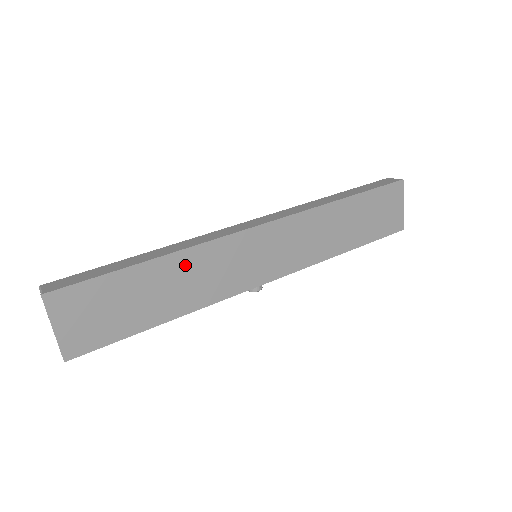
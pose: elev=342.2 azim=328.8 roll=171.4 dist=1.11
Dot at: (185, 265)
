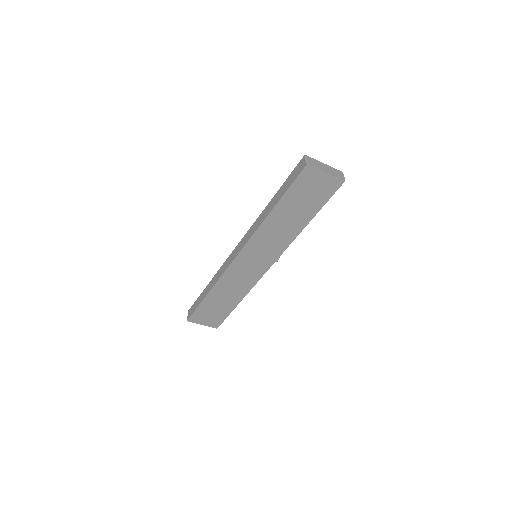
Dot at: (222, 288)
